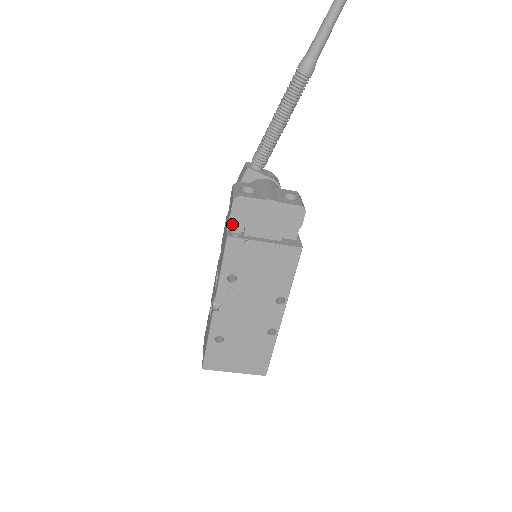
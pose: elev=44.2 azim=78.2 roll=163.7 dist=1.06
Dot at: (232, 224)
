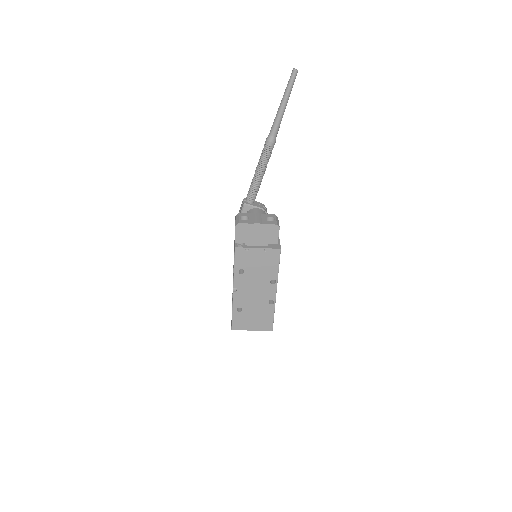
Dot at: (237, 239)
